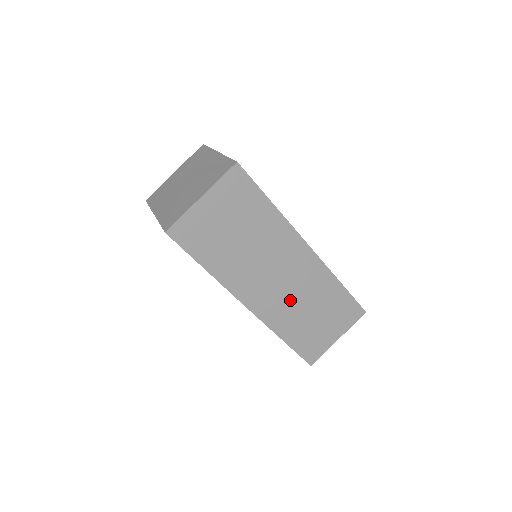
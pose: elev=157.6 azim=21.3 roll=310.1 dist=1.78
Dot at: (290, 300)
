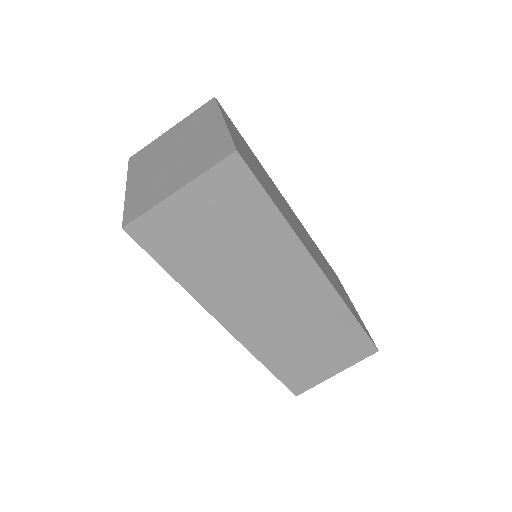
Dot at: (283, 326)
